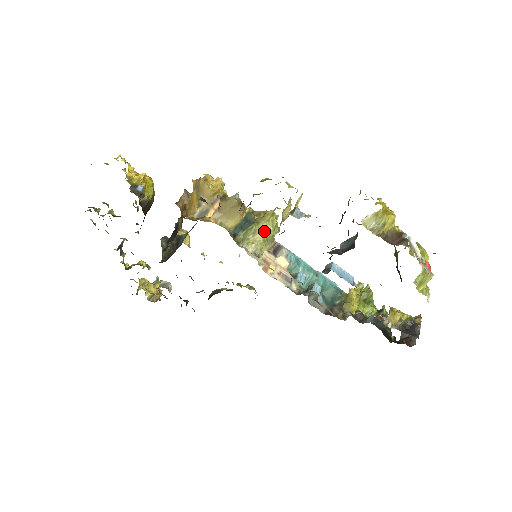
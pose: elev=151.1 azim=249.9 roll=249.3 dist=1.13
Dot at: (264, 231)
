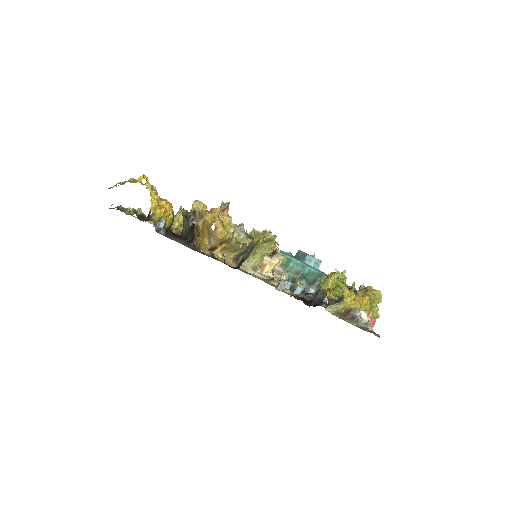
Dot at: (262, 253)
